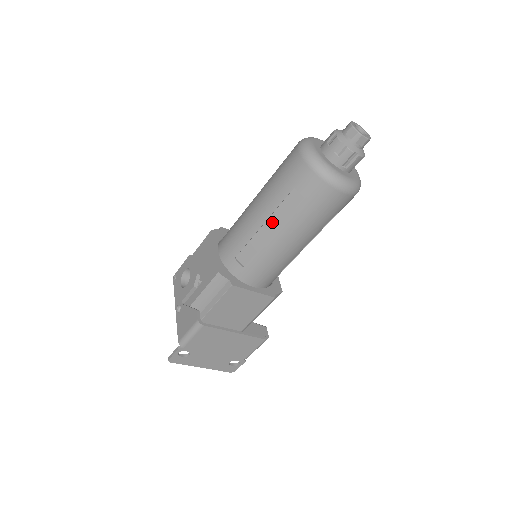
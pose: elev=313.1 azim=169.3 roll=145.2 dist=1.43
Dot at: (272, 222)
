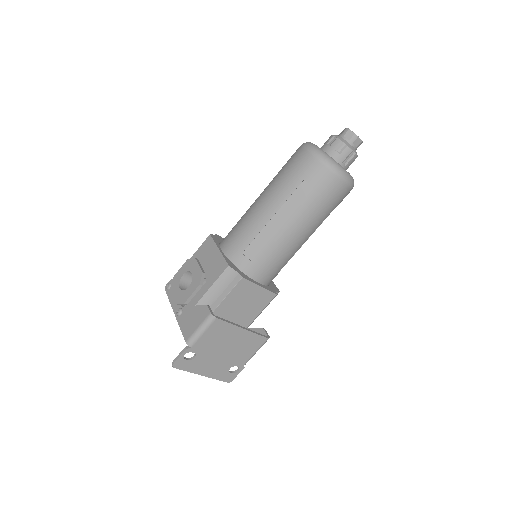
Dot at: (281, 214)
